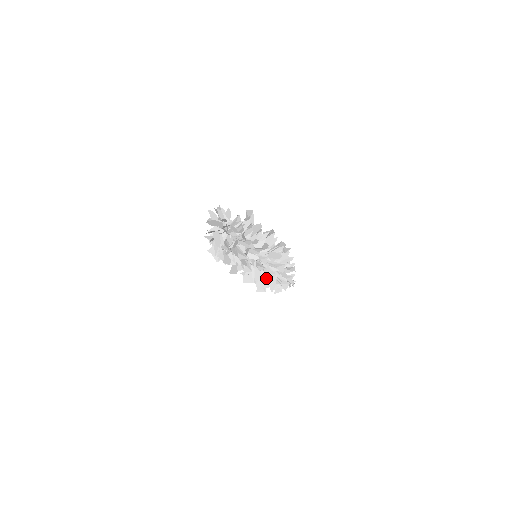
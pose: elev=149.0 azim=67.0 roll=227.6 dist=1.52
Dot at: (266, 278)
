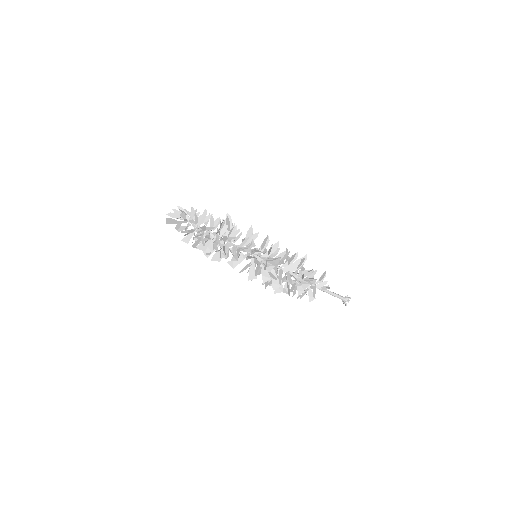
Dot at: (279, 278)
